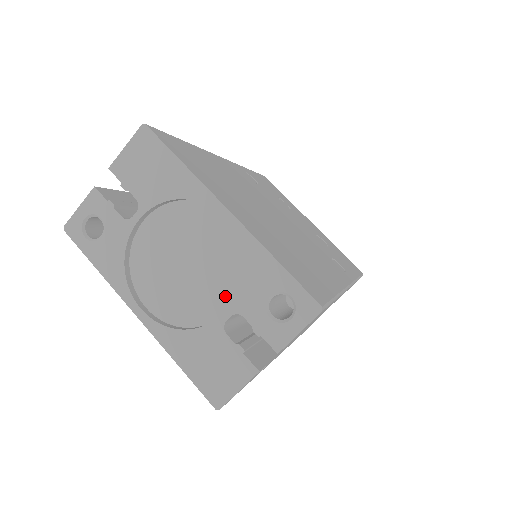
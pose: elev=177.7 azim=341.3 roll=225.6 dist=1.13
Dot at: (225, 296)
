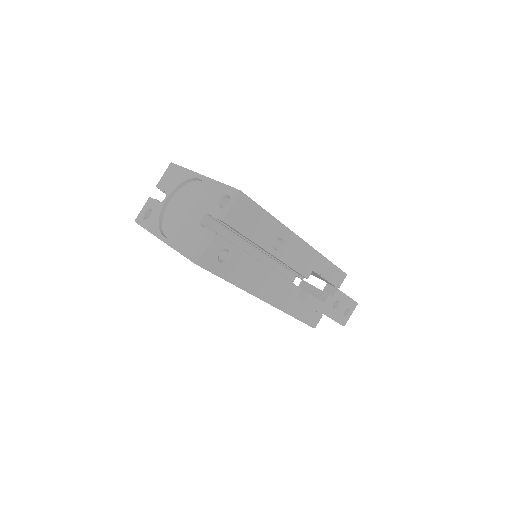
Dot at: occluded
